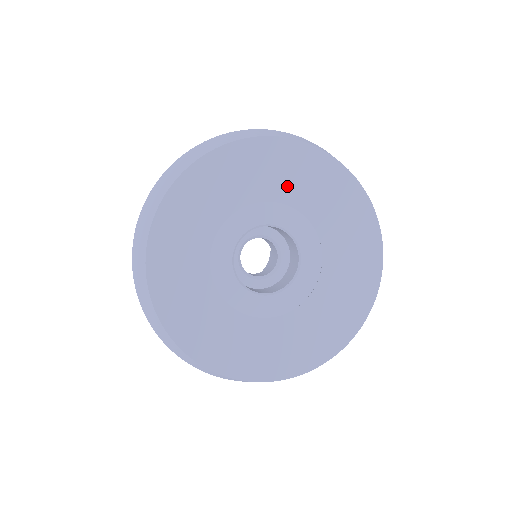
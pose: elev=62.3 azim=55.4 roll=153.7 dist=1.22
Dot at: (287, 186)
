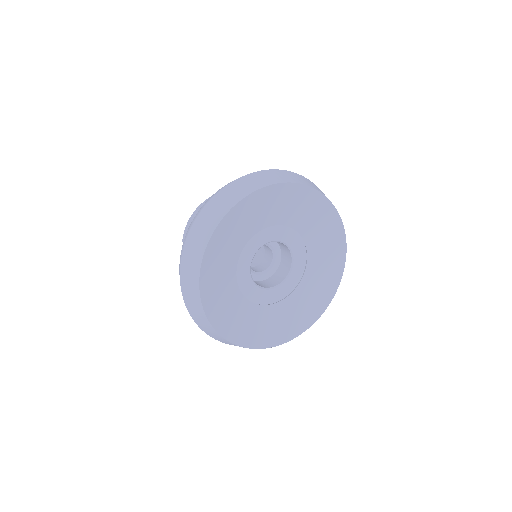
Dot at: (316, 239)
